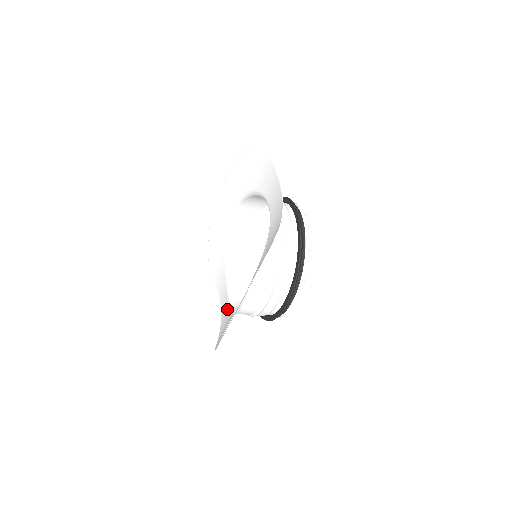
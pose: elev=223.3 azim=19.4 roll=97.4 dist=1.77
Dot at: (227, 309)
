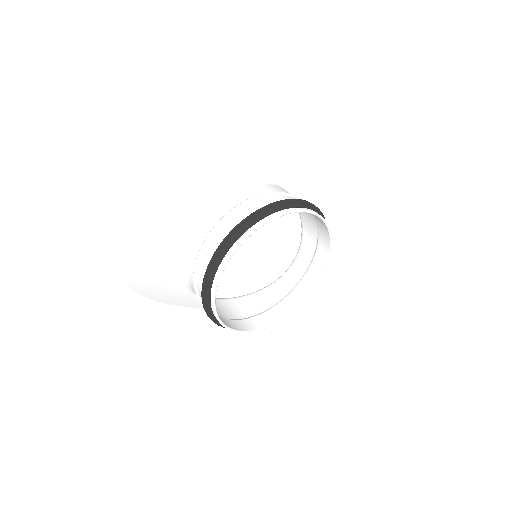
Dot at: occluded
